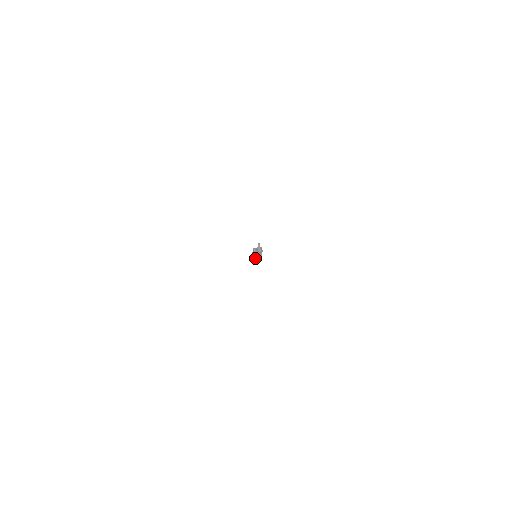
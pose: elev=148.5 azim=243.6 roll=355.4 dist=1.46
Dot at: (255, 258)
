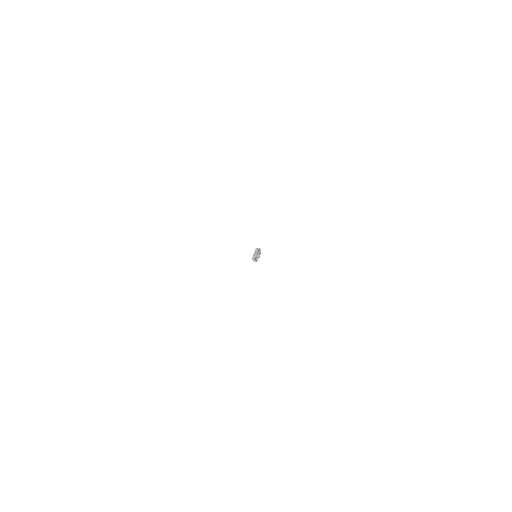
Dot at: (255, 260)
